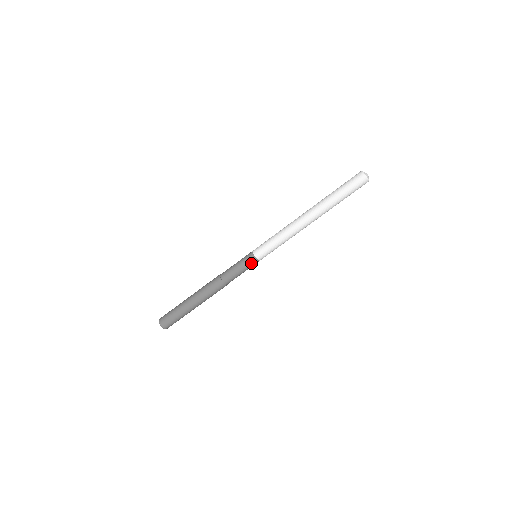
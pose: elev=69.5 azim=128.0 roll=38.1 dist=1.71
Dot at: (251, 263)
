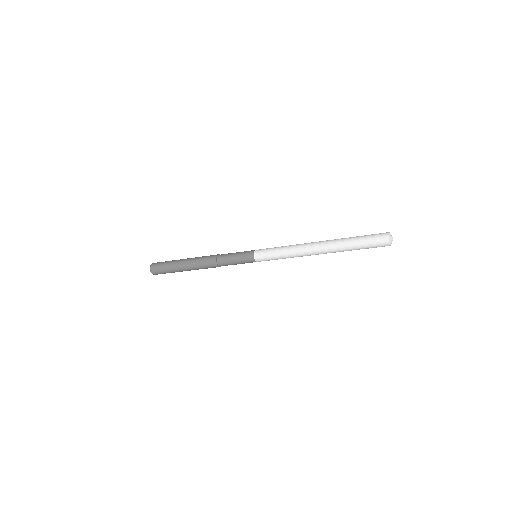
Dot at: occluded
